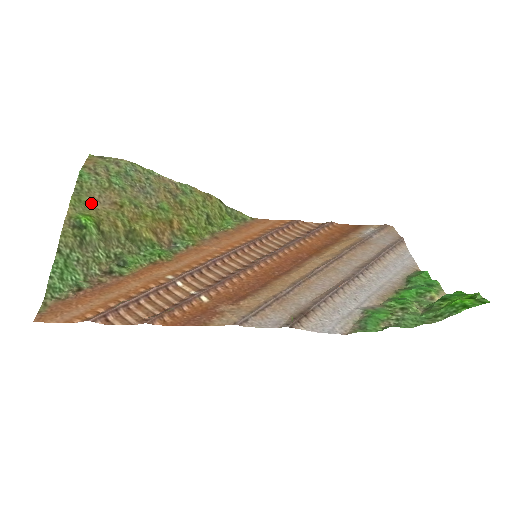
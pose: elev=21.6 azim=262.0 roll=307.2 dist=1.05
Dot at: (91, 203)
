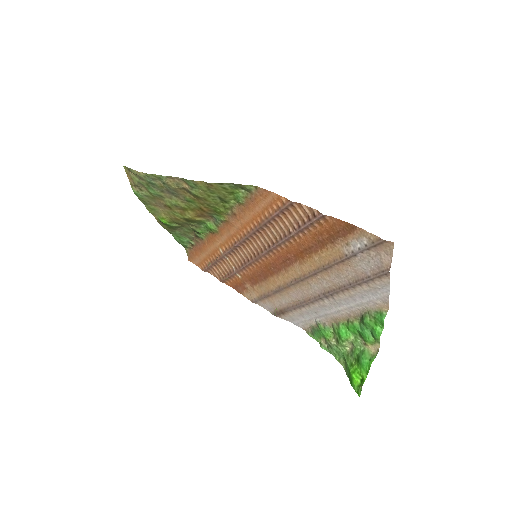
Dot at: (157, 208)
